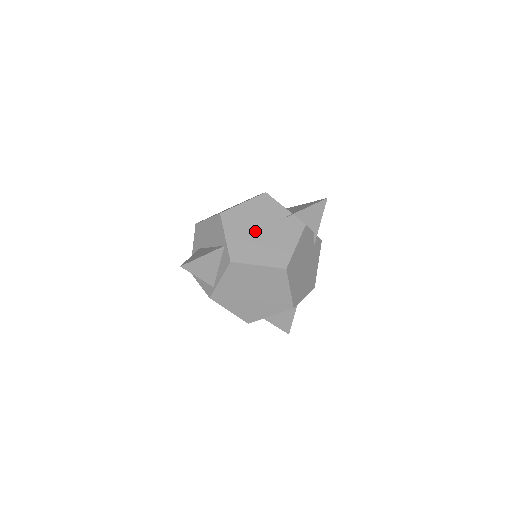
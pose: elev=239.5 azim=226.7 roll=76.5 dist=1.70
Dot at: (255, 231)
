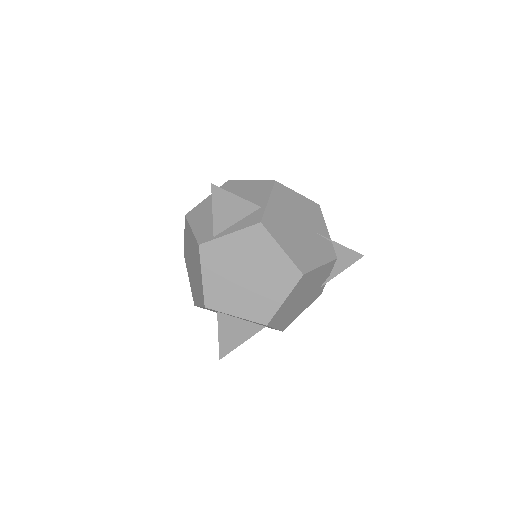
Dot at: (295, 221)
